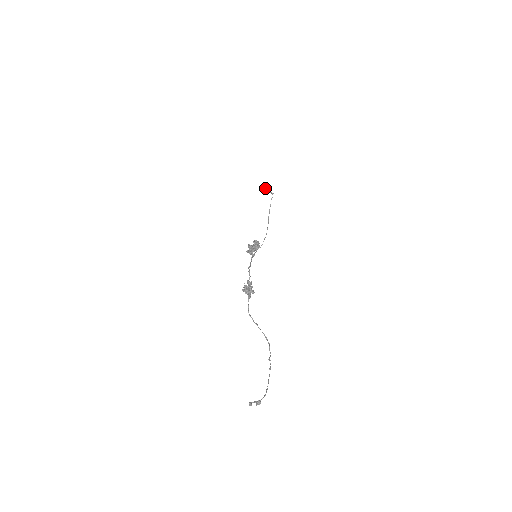
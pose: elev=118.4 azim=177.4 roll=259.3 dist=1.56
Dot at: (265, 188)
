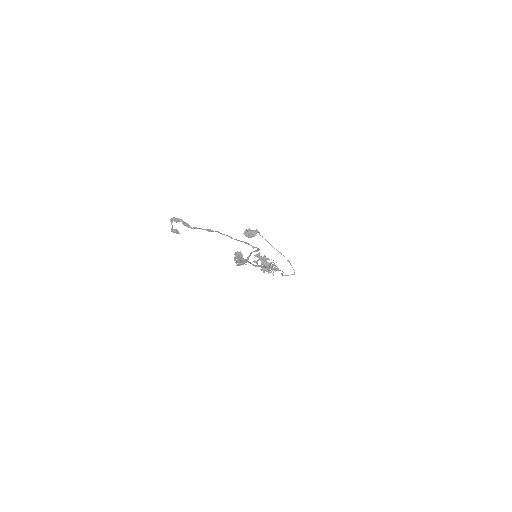
Dot at: (248, 233)
